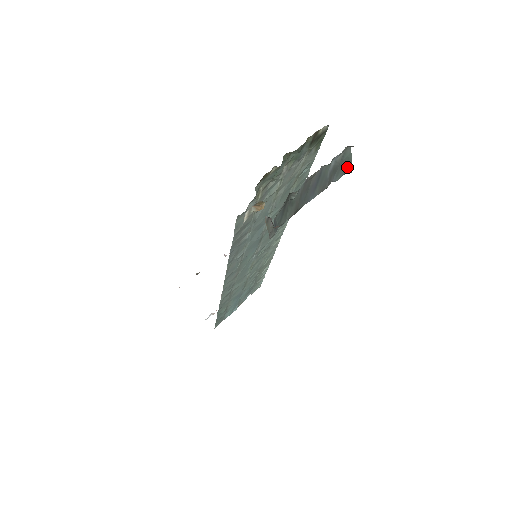
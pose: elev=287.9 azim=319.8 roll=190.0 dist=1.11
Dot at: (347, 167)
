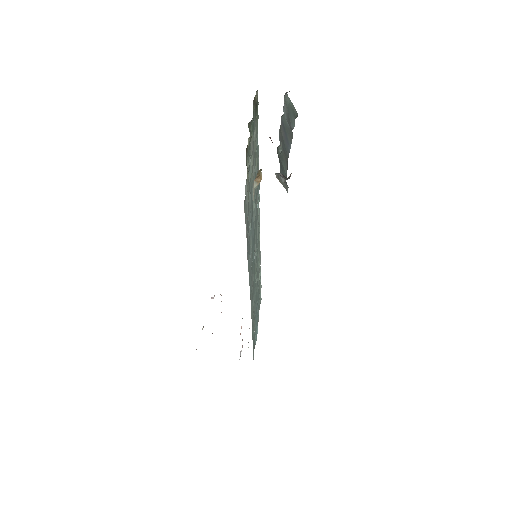
Dot at: (293, 113)
